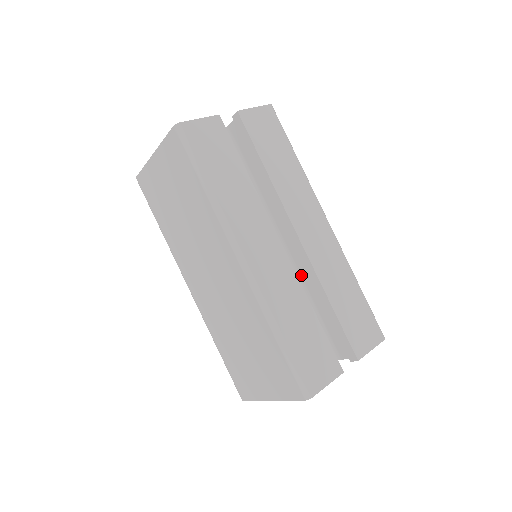
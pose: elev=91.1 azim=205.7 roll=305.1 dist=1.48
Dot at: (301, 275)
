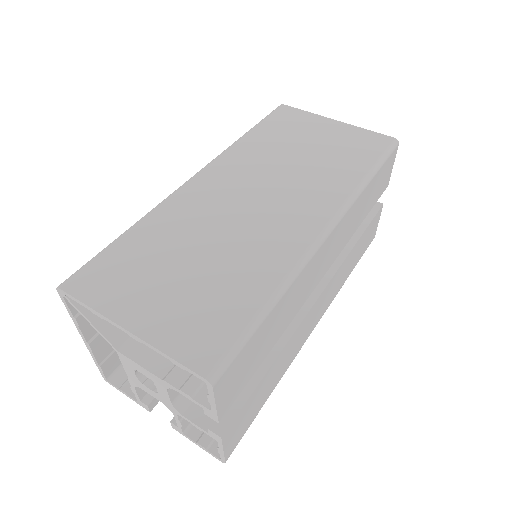
Dot at: occluded
